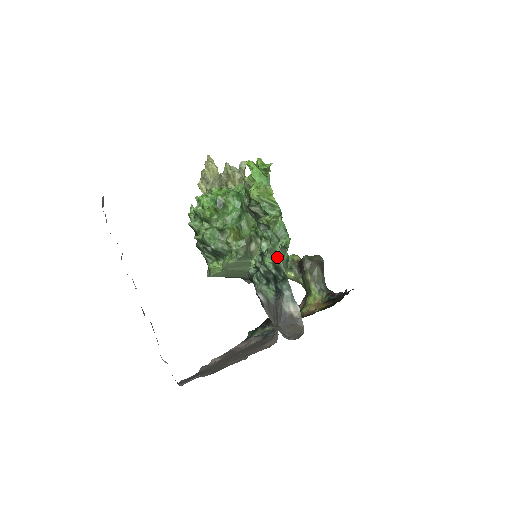
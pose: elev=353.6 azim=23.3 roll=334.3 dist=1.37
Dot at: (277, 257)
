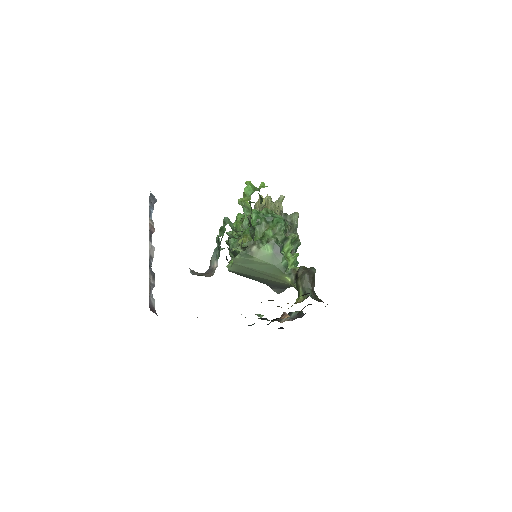
Dot at: occluded
